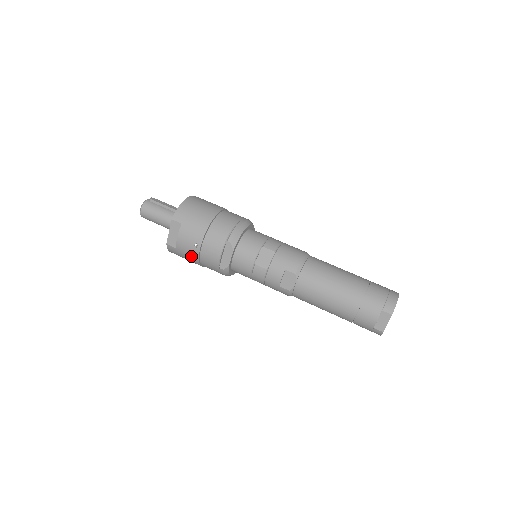
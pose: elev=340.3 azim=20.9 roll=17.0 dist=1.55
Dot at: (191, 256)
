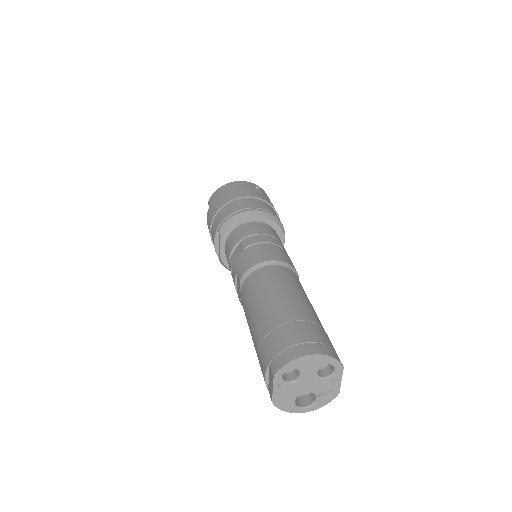
Dot at: occluded
